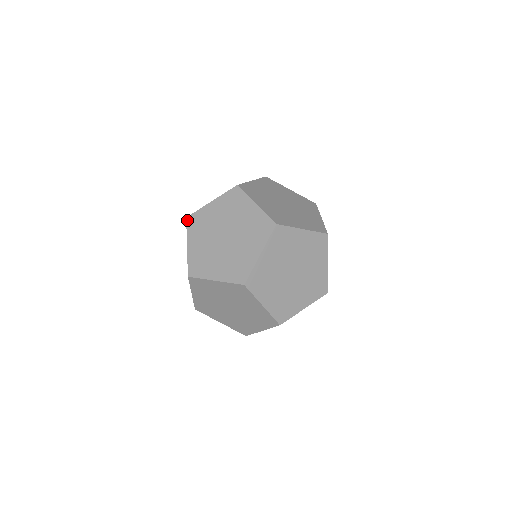
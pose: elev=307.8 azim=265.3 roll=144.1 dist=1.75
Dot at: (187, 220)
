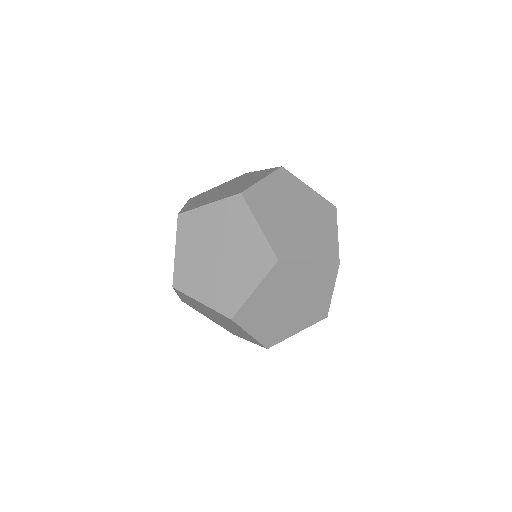
Dot at: (178, 218)
